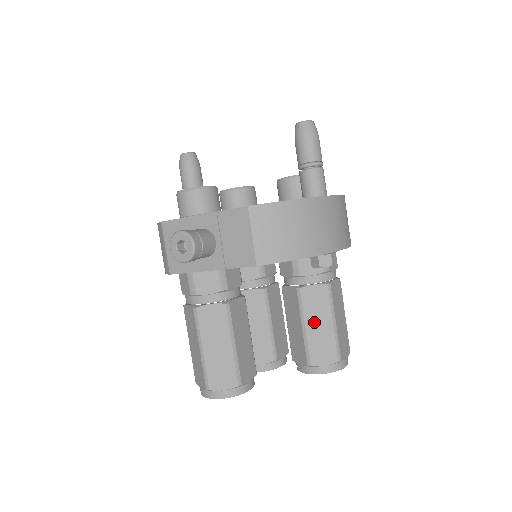
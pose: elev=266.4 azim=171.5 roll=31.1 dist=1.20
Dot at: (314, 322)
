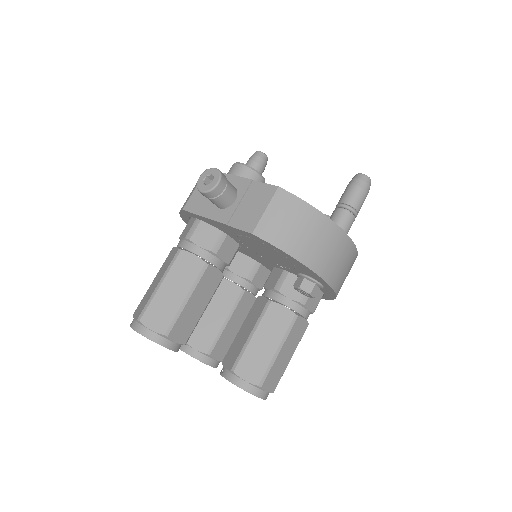
Dot at: (263, 337)
